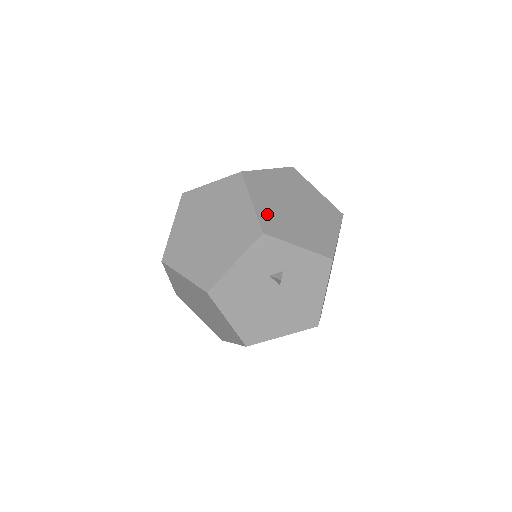
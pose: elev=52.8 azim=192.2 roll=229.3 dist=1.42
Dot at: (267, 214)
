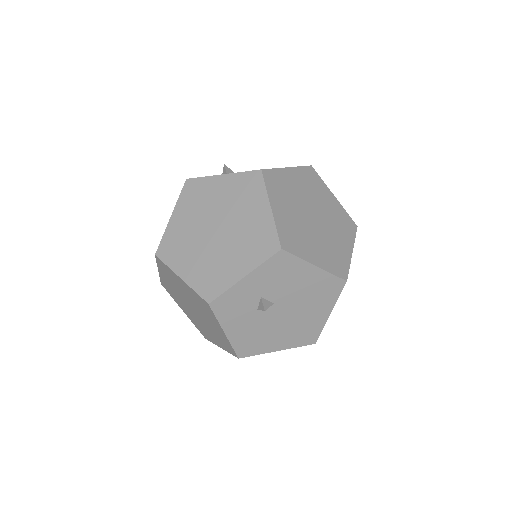
Dot at: (199, 276)
